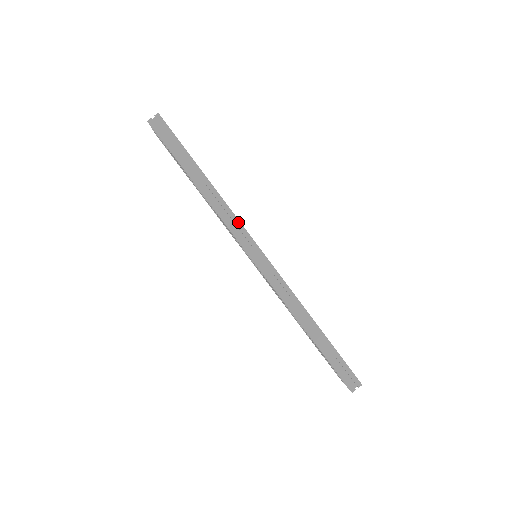
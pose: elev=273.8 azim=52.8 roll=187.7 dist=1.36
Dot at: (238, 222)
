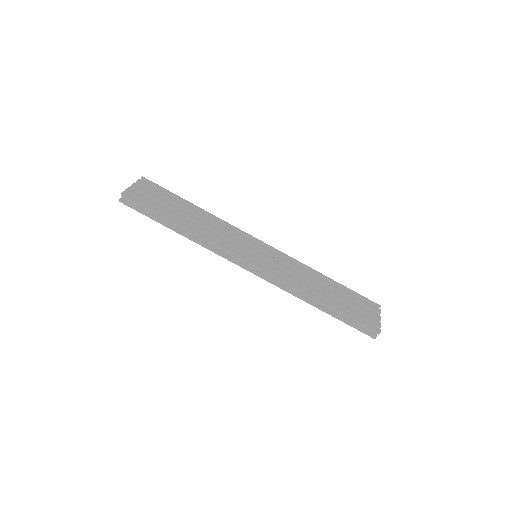
Dot at: (222, 248)
